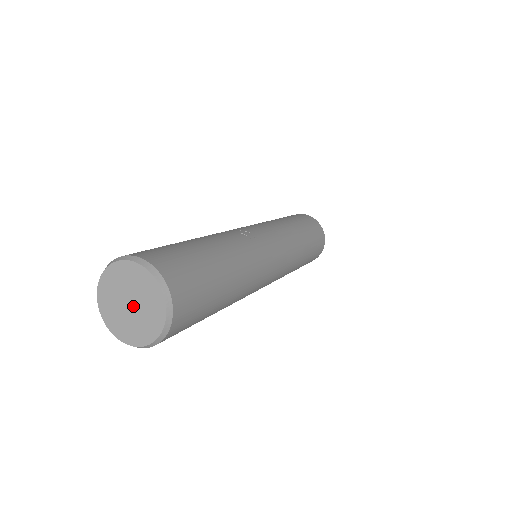
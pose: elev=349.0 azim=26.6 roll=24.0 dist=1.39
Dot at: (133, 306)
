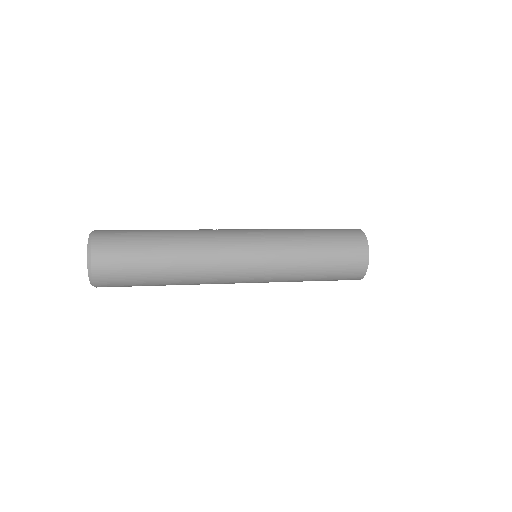
Dot at: occluded
